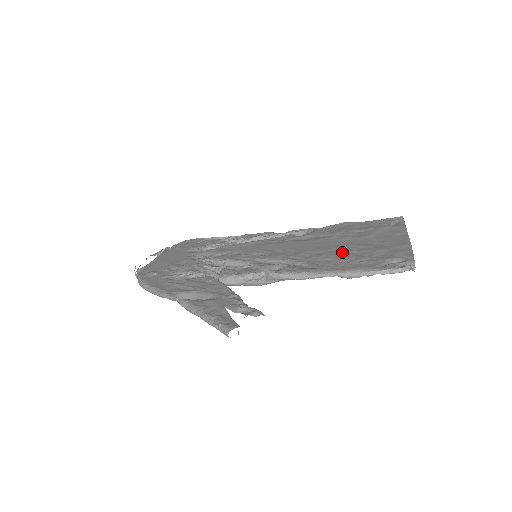
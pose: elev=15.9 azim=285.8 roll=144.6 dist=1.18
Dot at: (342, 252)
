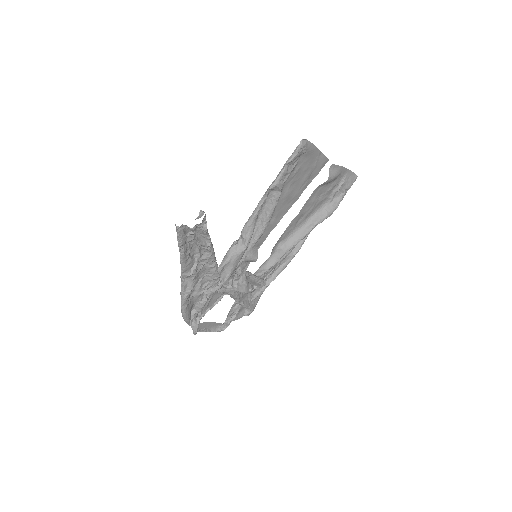
Dot at: (290, 196)
